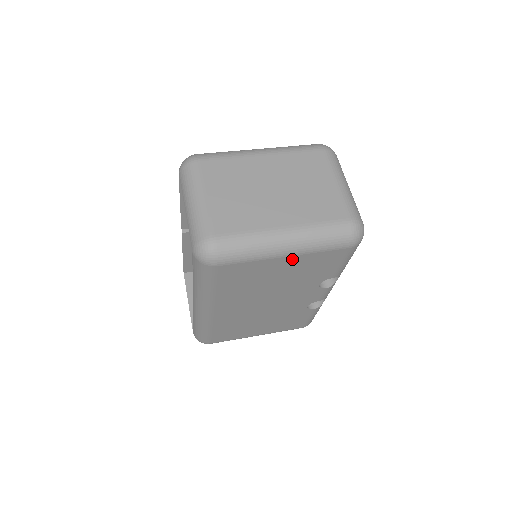
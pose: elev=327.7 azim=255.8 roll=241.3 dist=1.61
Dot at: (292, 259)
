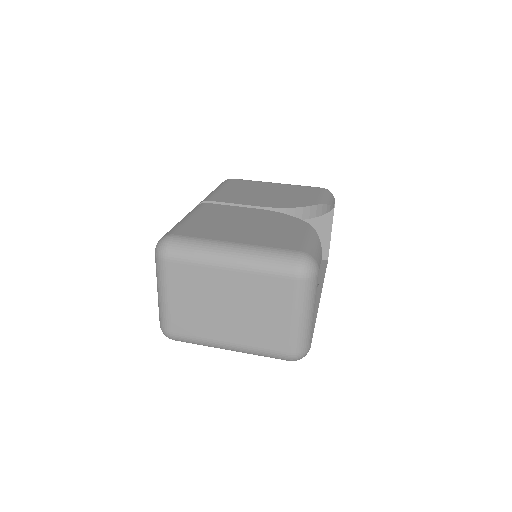
Dot at: occluded
